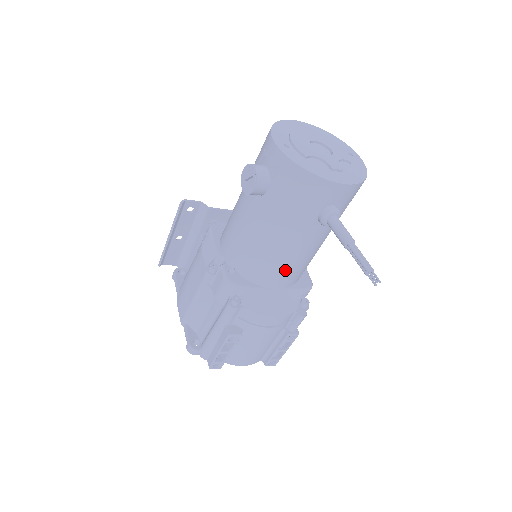
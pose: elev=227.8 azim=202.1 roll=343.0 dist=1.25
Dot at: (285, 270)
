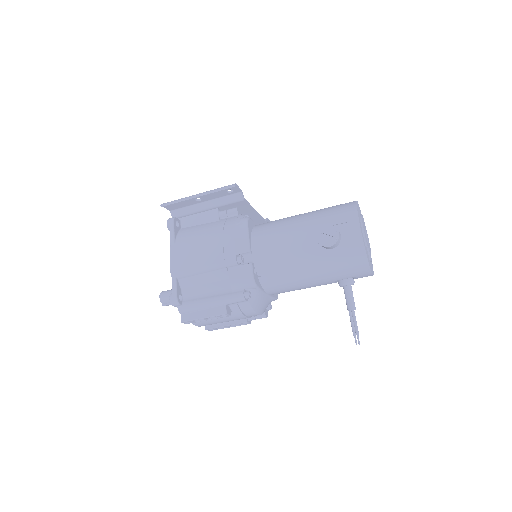
Dot at: (288, 290)
